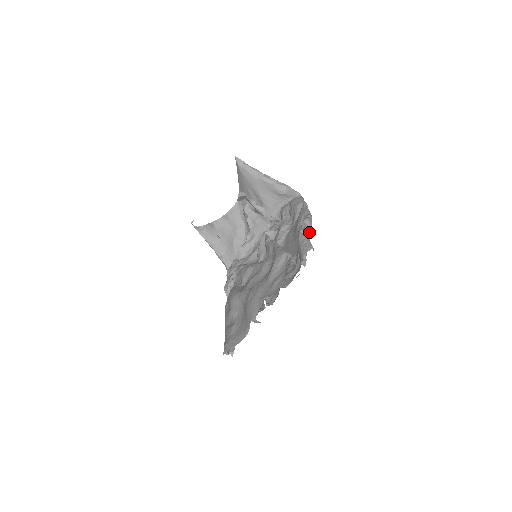
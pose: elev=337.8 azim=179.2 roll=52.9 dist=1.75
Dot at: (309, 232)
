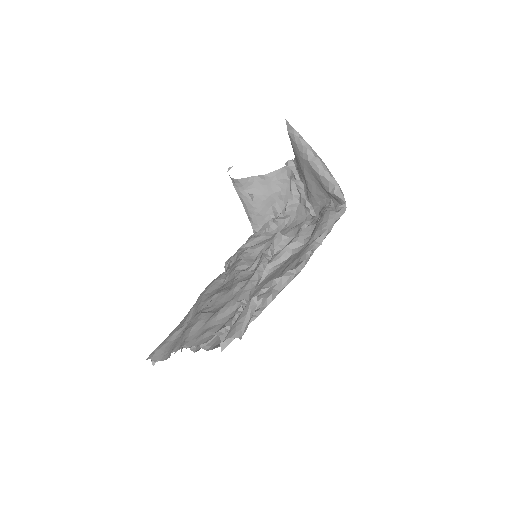
Dot at: (271, 298)
